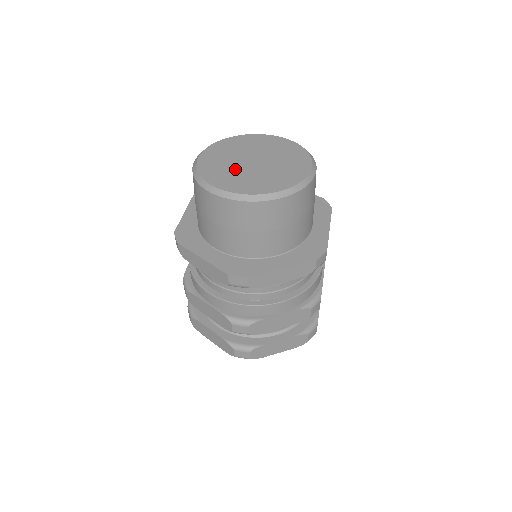
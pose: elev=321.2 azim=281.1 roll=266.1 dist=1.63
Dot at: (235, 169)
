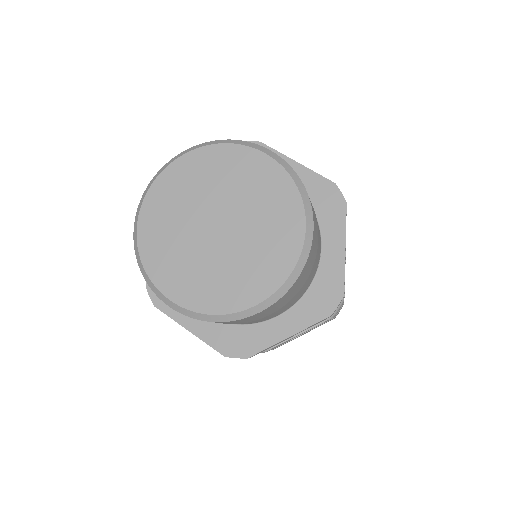
Dot at: (185, 219)
